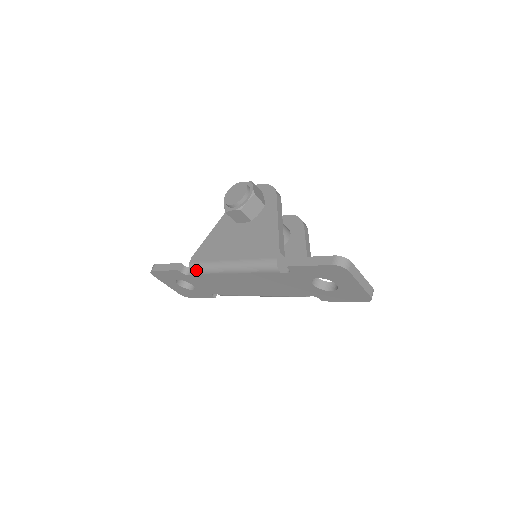
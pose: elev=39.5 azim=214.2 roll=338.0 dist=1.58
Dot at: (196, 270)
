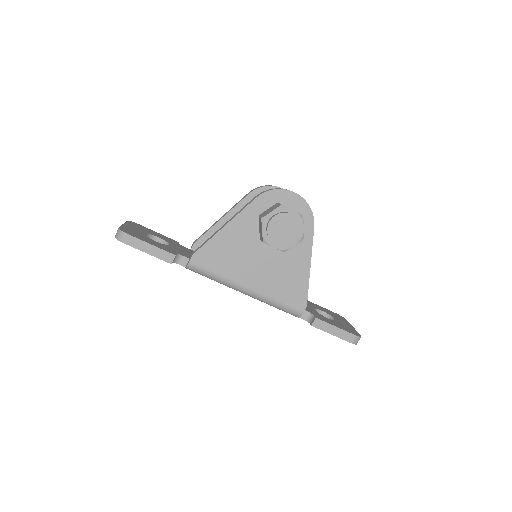
Dot at: (197, 272)
